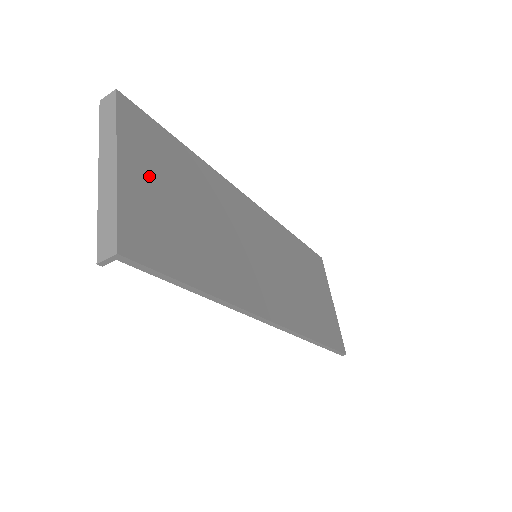
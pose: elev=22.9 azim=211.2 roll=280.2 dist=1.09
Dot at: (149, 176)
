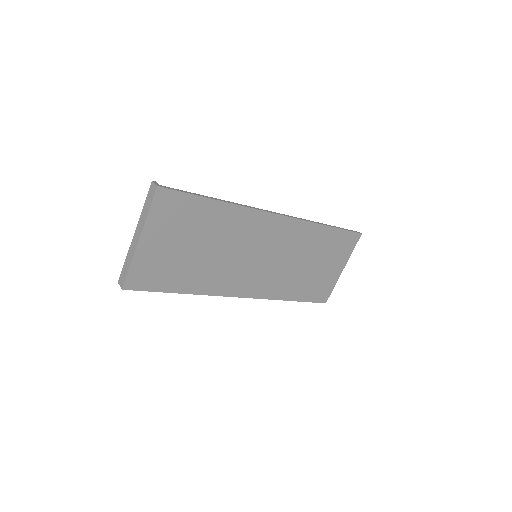
Dot at: (164, 238)
